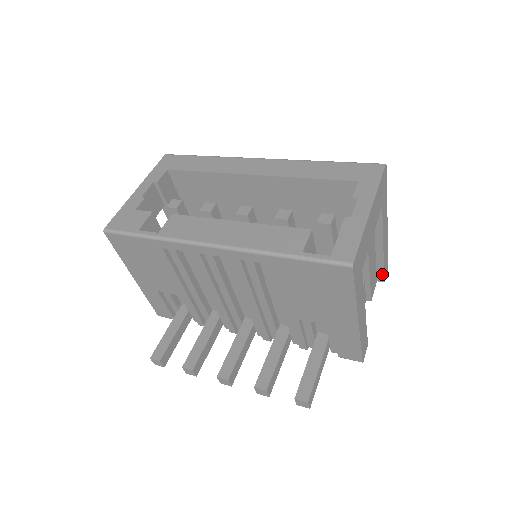
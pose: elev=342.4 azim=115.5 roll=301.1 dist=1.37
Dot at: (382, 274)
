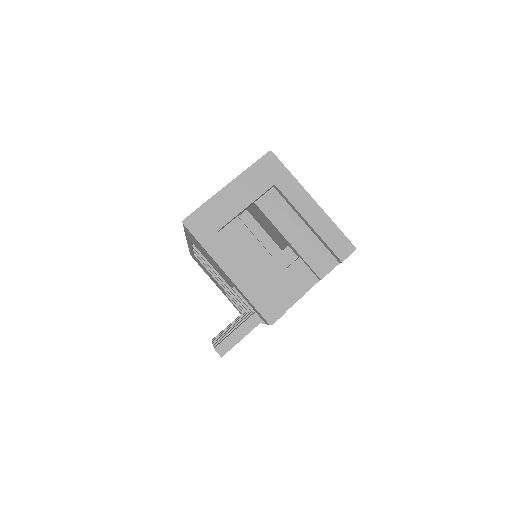
Dot at: (333, 253)
